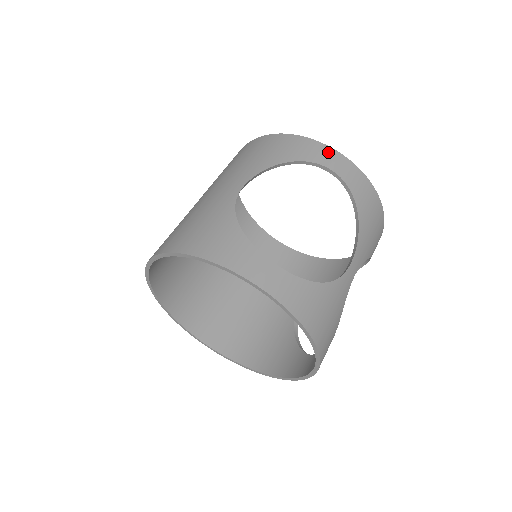
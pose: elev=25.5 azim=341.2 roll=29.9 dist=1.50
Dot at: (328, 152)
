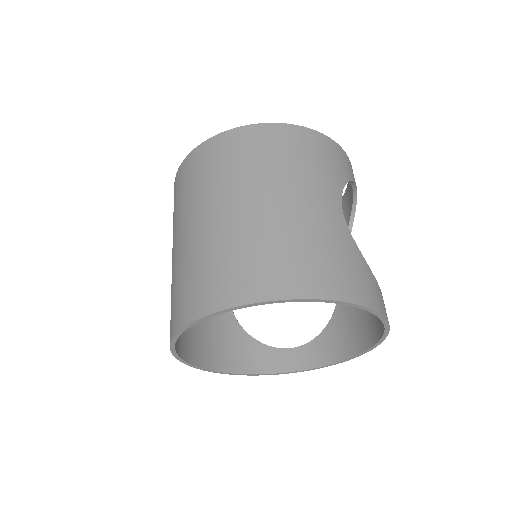
Dot at: occluded
